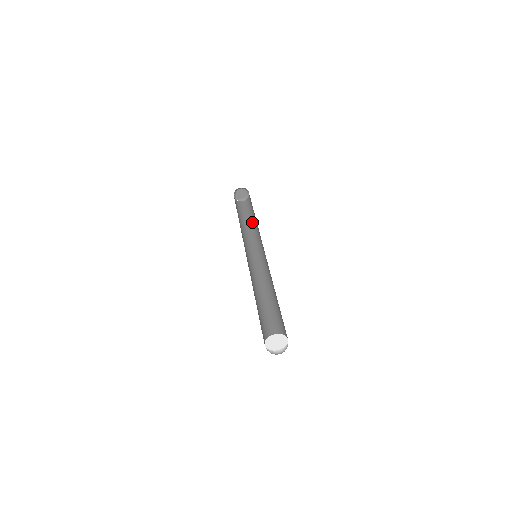
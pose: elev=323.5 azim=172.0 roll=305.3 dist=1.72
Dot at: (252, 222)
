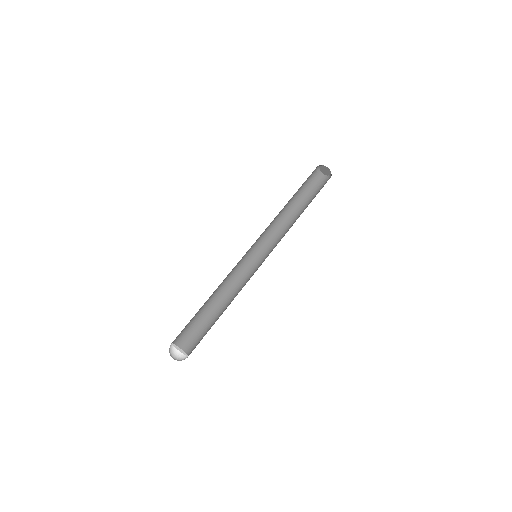
Dot at: (301, 211)
